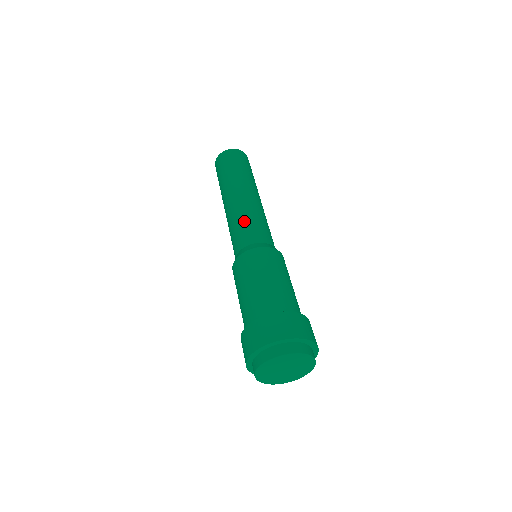
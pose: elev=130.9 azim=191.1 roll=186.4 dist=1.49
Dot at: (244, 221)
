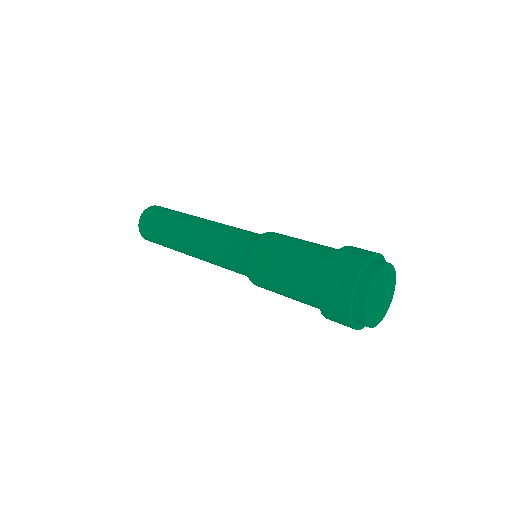
Dot at: (231, 228)
